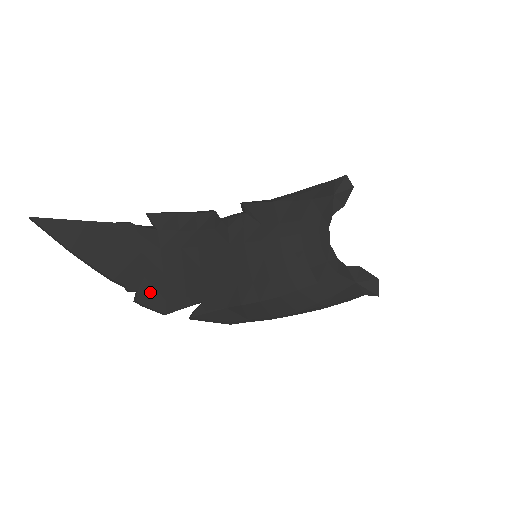
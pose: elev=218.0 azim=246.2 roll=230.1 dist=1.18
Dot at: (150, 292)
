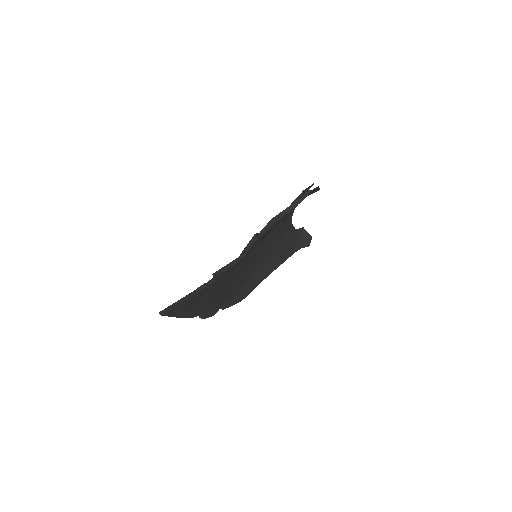
Dot at: (208, 311)
